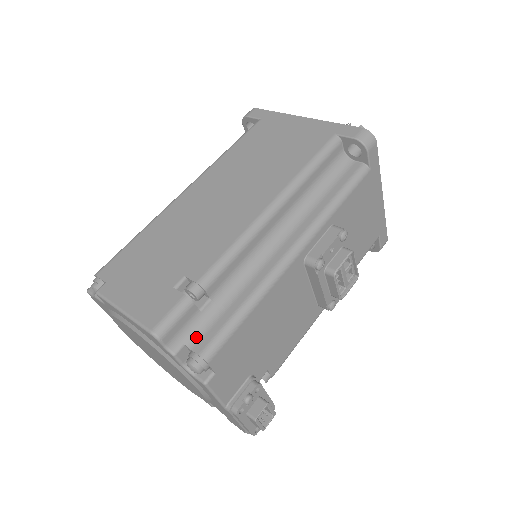
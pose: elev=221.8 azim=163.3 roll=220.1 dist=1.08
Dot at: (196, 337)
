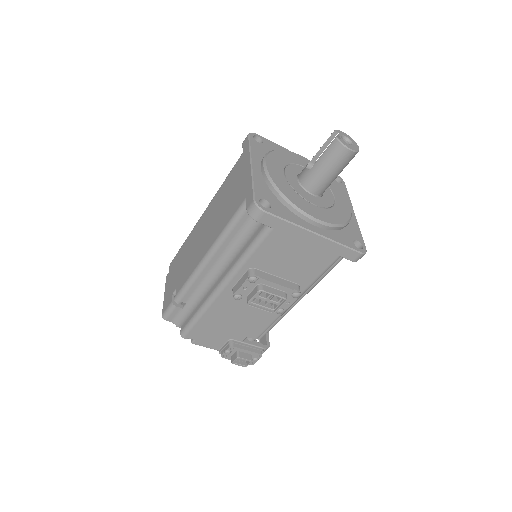
Dot at: (183, 321)
